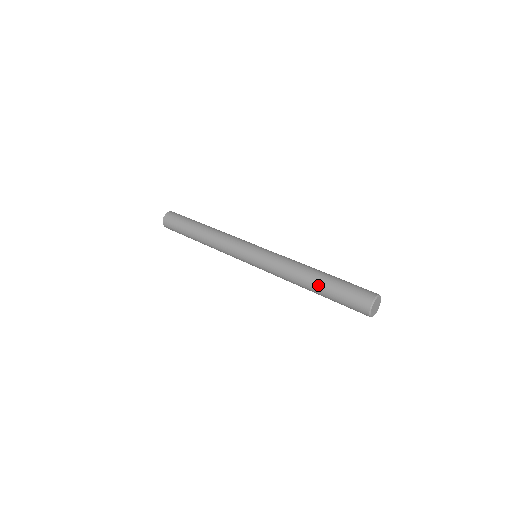
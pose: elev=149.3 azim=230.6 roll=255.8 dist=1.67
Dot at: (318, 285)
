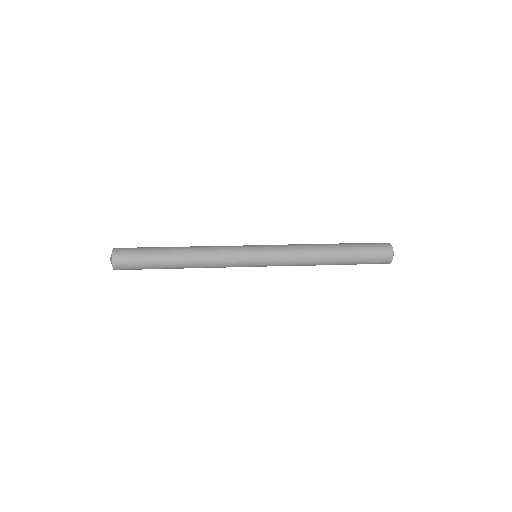
Dot at: (340, 262)
